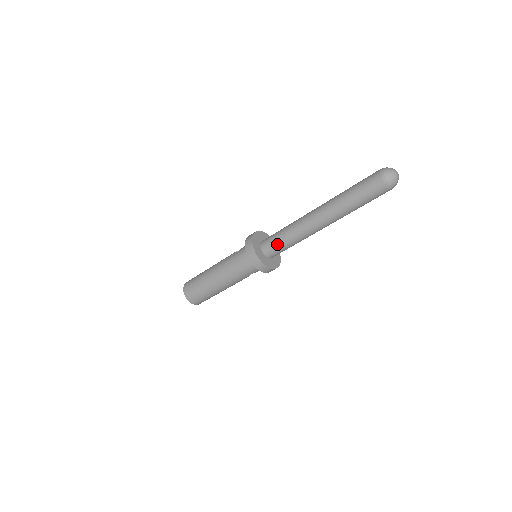
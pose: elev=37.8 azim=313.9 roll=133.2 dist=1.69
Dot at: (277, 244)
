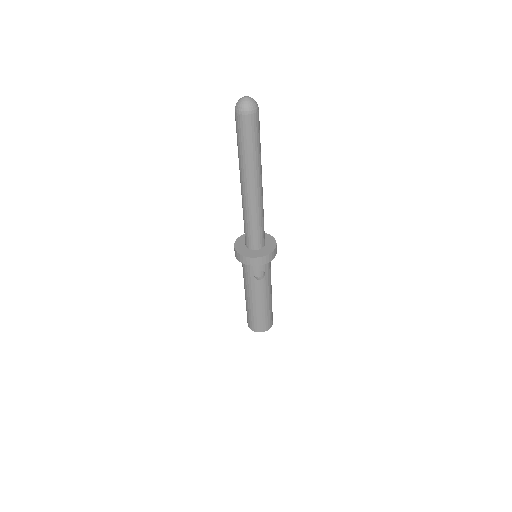
Dot at: (245, 230)
